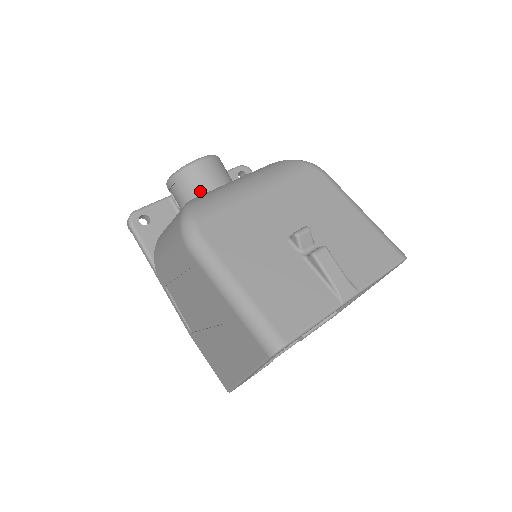
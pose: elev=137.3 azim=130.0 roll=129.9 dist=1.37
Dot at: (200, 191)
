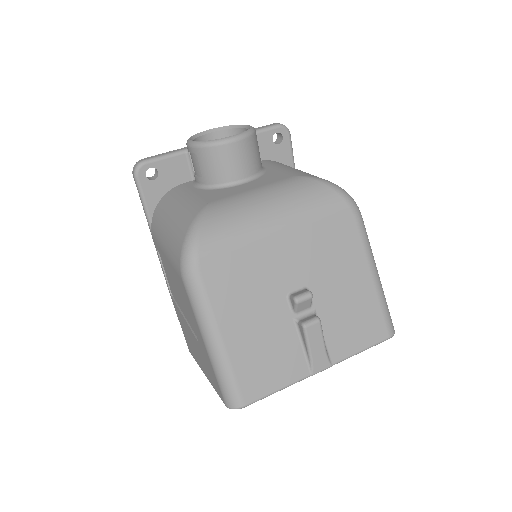
Dot at: (220, 176)
